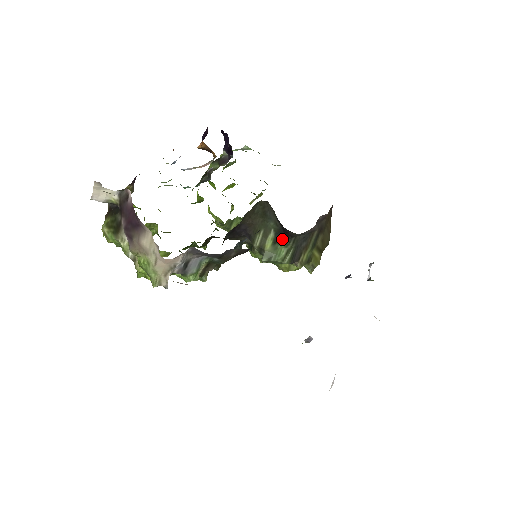
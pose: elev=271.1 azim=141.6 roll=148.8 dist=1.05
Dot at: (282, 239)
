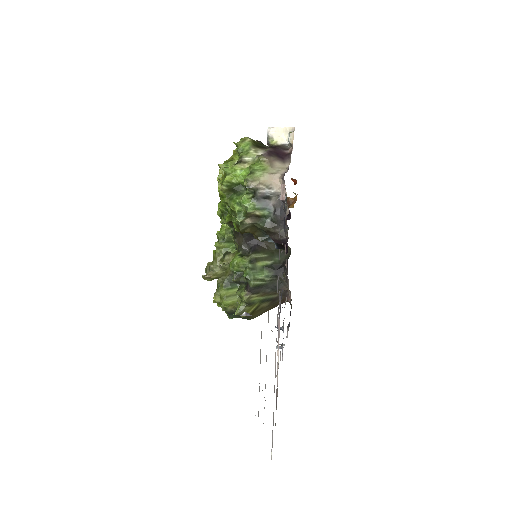
Dot at: (271, 270)
